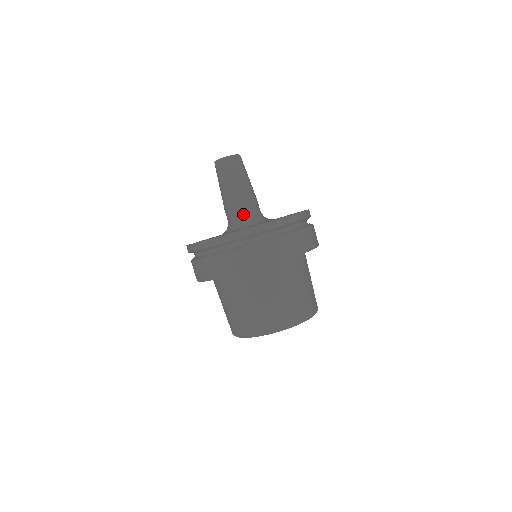
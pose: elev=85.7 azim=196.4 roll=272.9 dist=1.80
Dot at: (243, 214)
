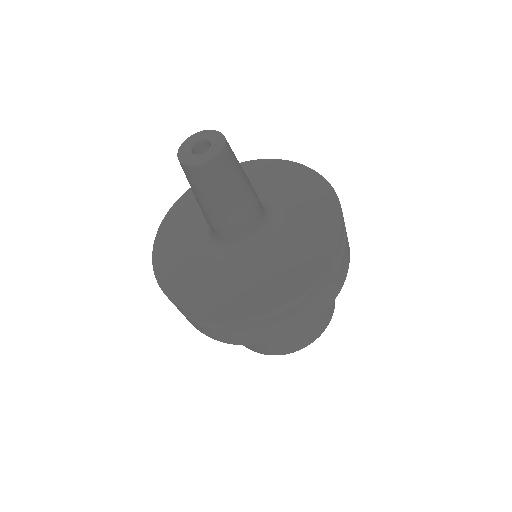
Dot at: (238, 238)
